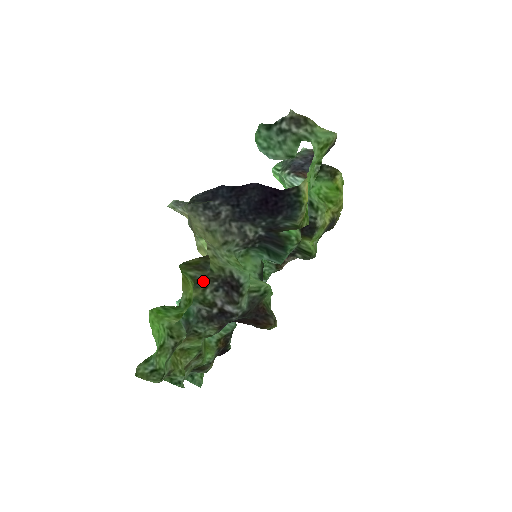
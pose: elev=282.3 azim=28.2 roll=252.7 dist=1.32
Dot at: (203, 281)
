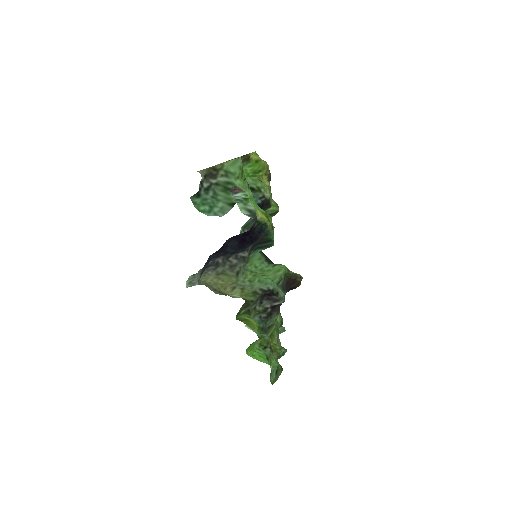
Dot at: (251, 308)
